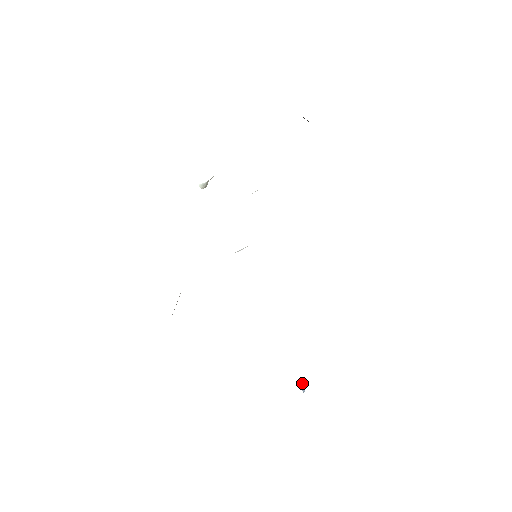
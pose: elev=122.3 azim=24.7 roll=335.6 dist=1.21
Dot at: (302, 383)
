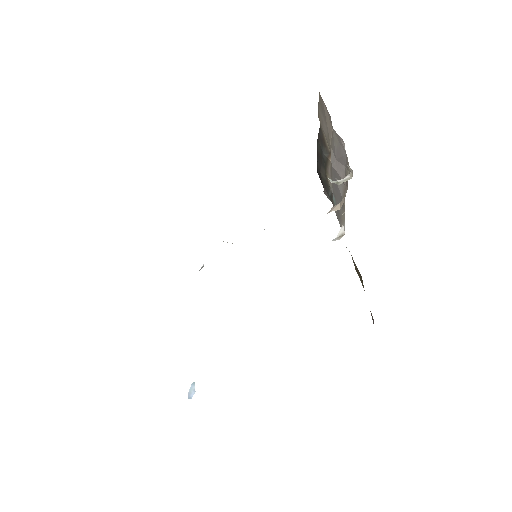
Dot at: (193, 389)
